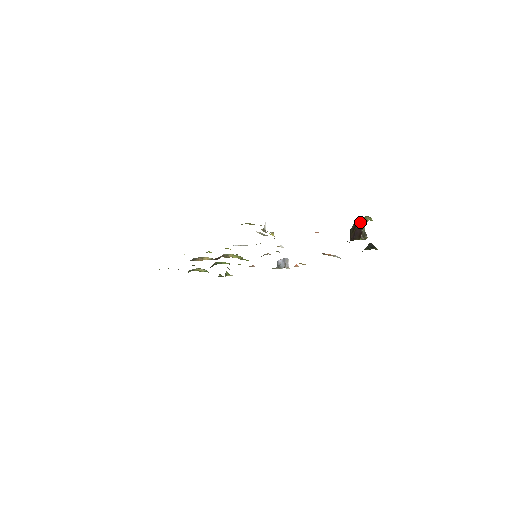
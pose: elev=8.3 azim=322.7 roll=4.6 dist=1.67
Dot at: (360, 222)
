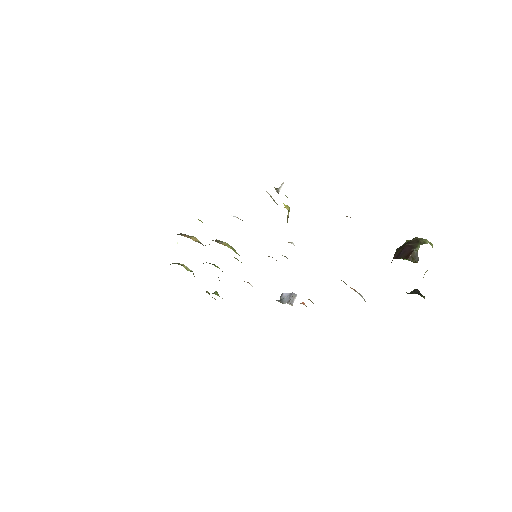
Dot at: (414, 240)
